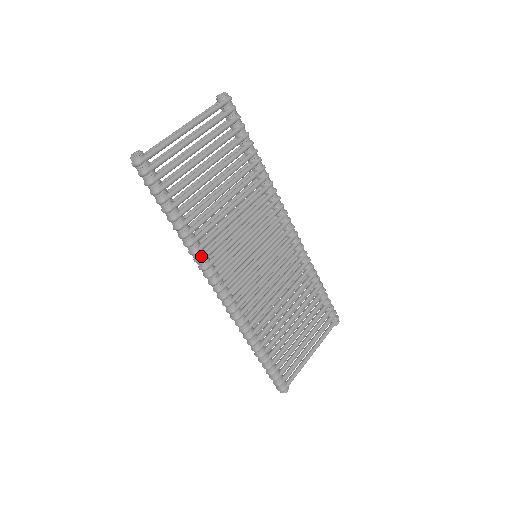
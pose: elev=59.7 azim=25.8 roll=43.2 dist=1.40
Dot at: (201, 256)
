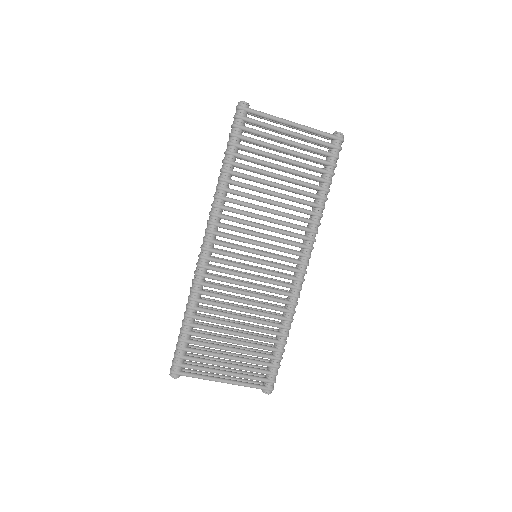
Dot at: (217, 203)
